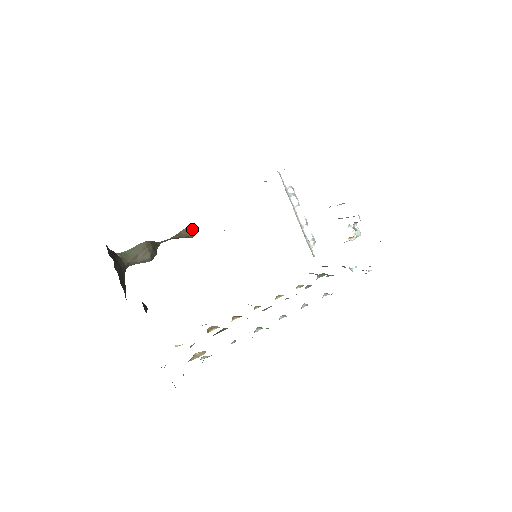
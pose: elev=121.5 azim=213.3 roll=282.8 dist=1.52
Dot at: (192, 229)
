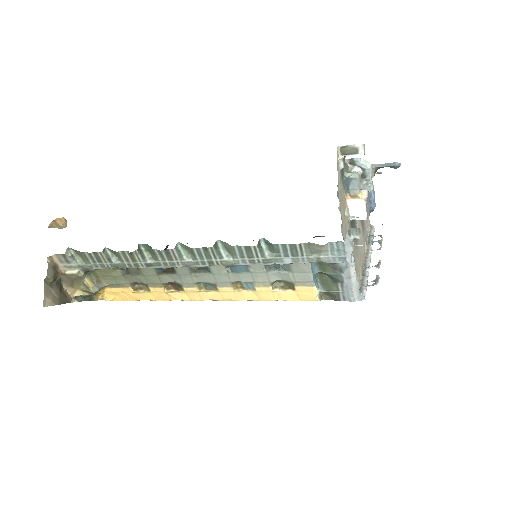
Dot at: occluded
